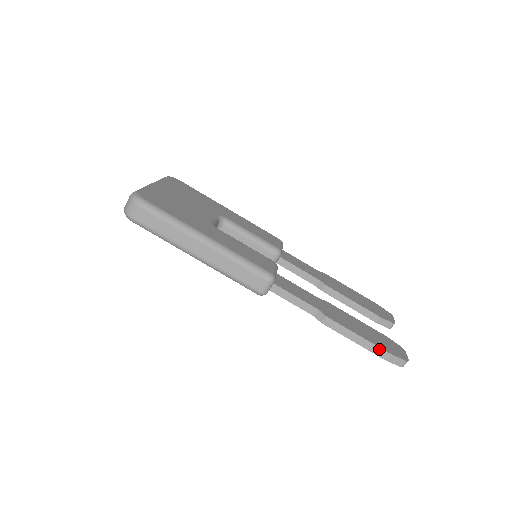
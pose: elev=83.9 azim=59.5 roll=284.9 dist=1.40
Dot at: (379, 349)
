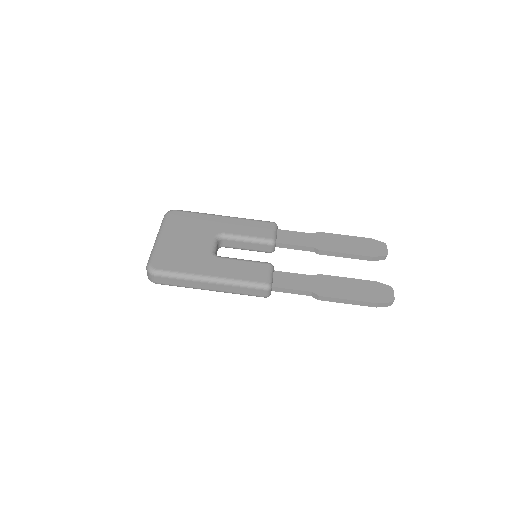
Dot at: (367, 303)
